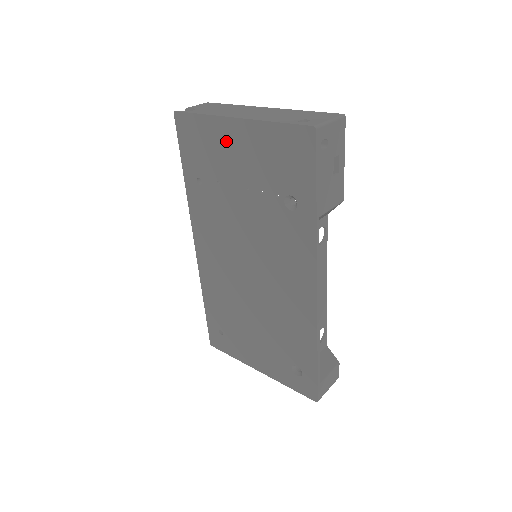
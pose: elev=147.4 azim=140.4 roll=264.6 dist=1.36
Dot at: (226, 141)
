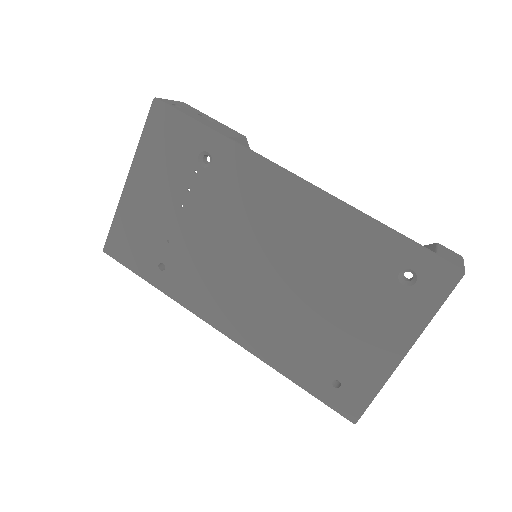
Dot at: (139, 204)
